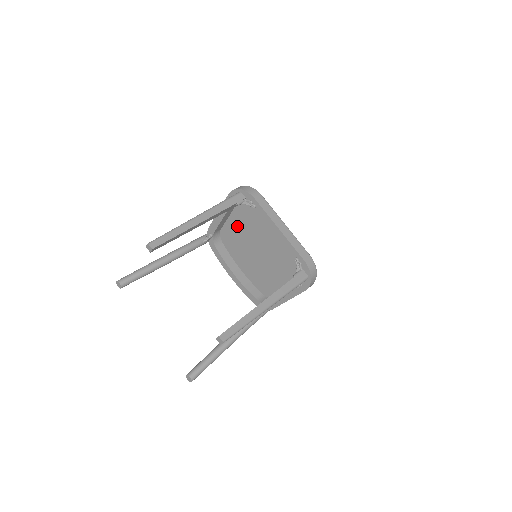
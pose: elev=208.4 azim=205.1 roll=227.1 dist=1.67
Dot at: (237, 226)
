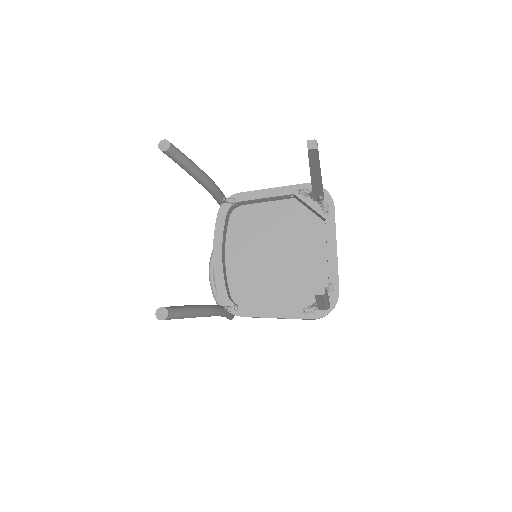
Dot at: (270, 215)
